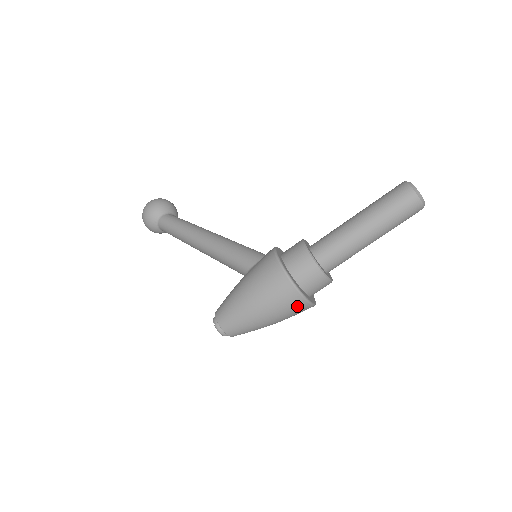
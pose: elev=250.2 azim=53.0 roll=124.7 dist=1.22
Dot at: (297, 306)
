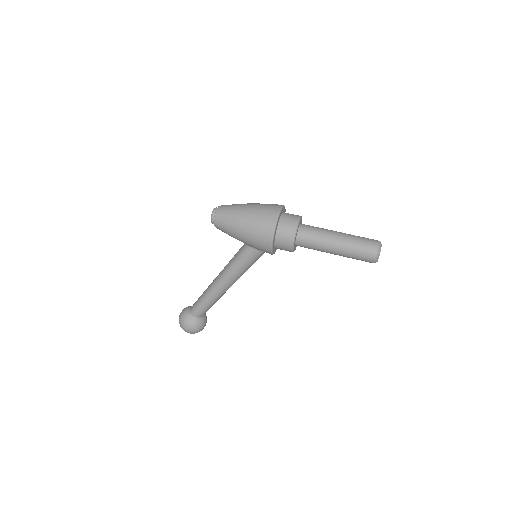
Dot at: (274, 205)
